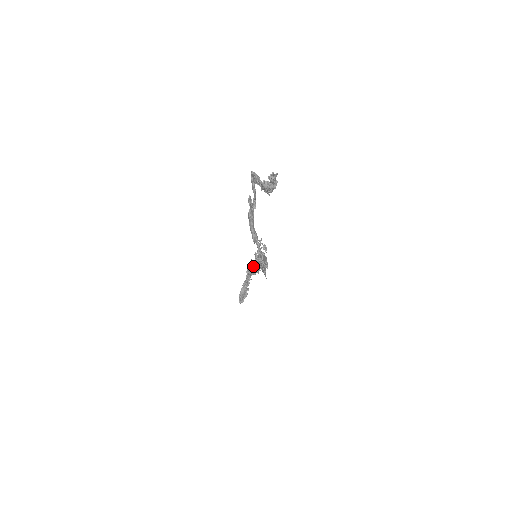
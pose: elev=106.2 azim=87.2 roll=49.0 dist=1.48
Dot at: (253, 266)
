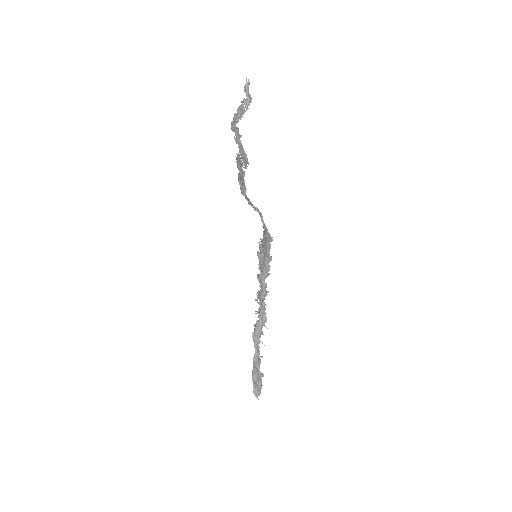
Dot at: (258, 315)
